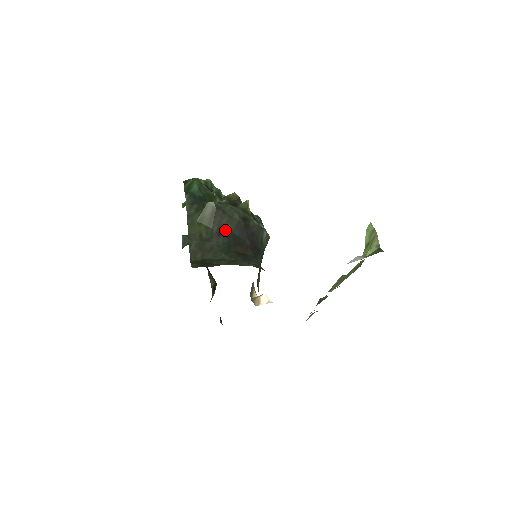
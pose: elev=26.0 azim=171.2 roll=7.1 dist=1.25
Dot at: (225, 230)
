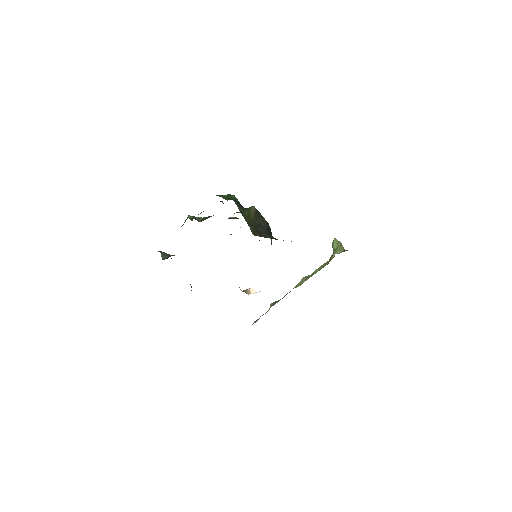
Dot at: (263, 225)
